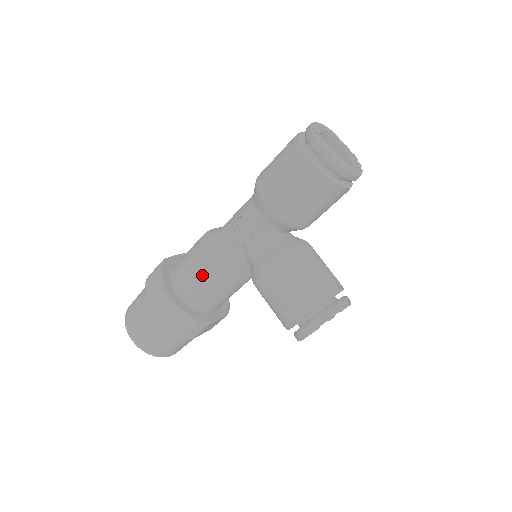
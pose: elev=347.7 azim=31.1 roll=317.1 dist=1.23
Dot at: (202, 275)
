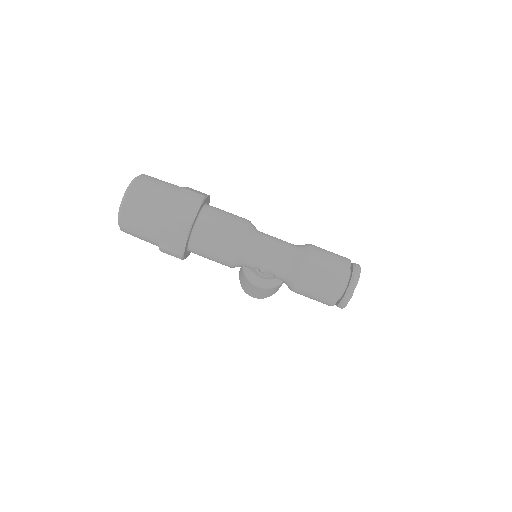
Dot at: (218, 262)
